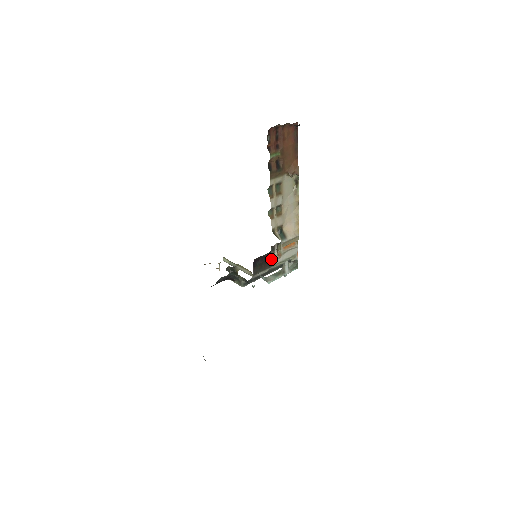
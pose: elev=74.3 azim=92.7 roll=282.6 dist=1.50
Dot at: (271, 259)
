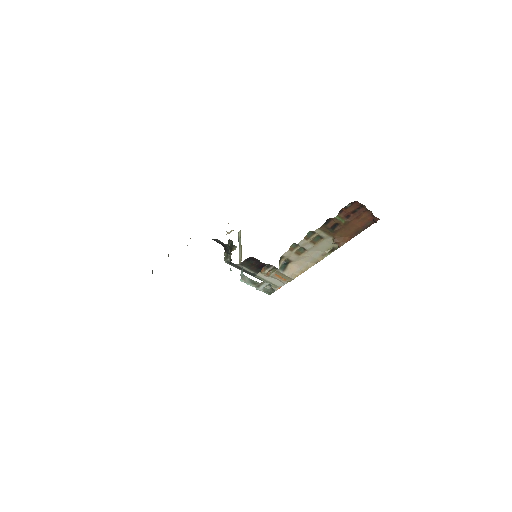
Dot at: occluded
